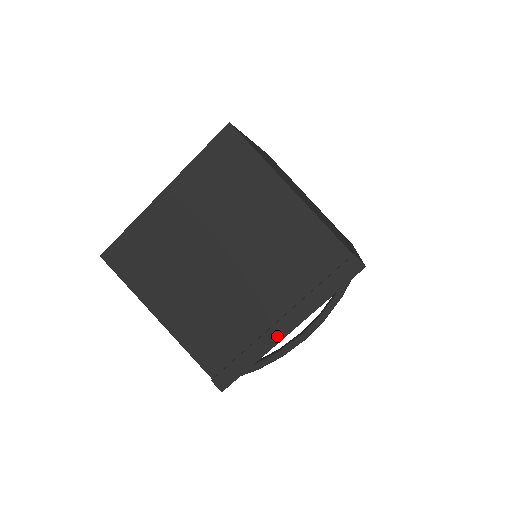
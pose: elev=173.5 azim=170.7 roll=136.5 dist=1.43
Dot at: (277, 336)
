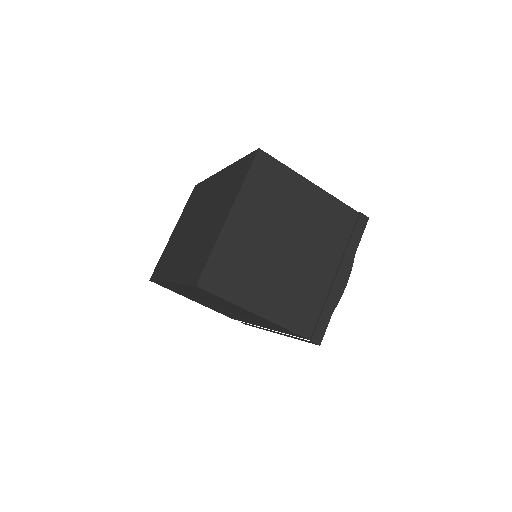
Dot at: (339, 286)
